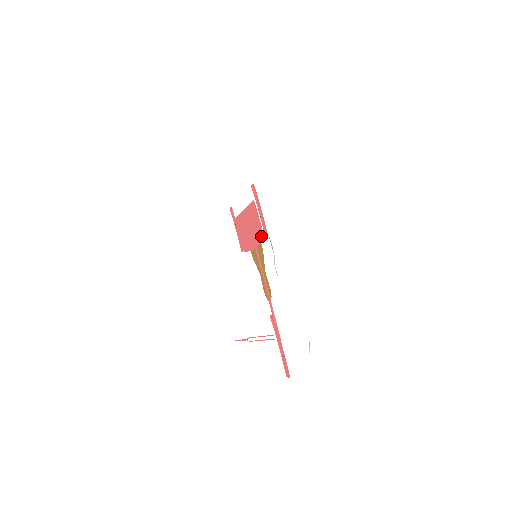
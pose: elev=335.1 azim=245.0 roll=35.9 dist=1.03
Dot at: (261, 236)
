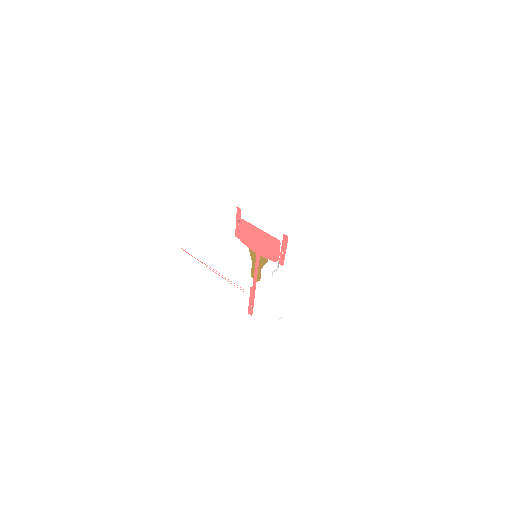
Dot at: (274, 260)
